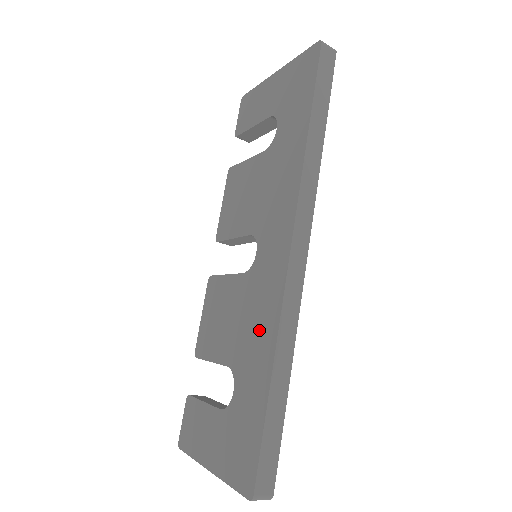
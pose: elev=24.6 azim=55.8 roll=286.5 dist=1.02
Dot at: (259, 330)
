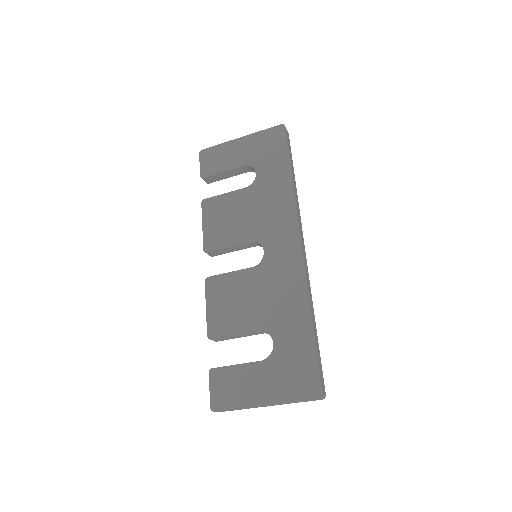
Dot at: (288, 297)
